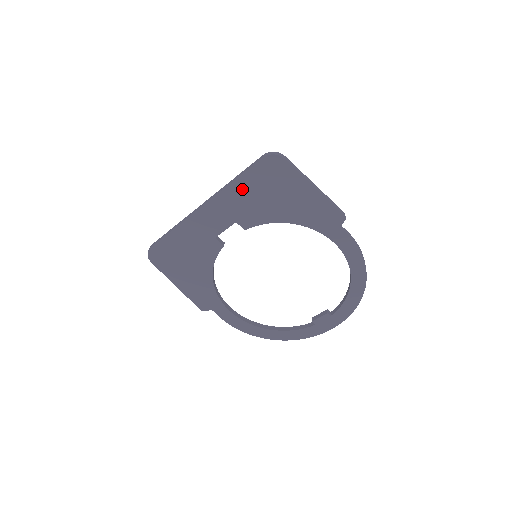
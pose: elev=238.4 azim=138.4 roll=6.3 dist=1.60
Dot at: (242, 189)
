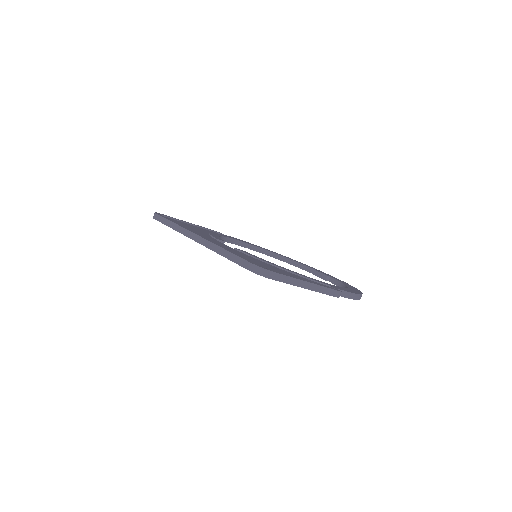
Dot at: occluded
